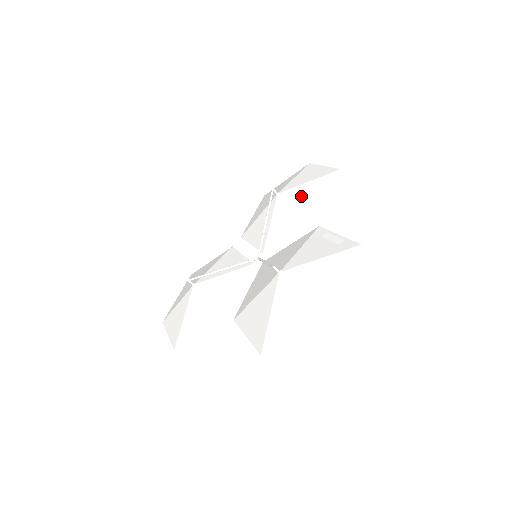
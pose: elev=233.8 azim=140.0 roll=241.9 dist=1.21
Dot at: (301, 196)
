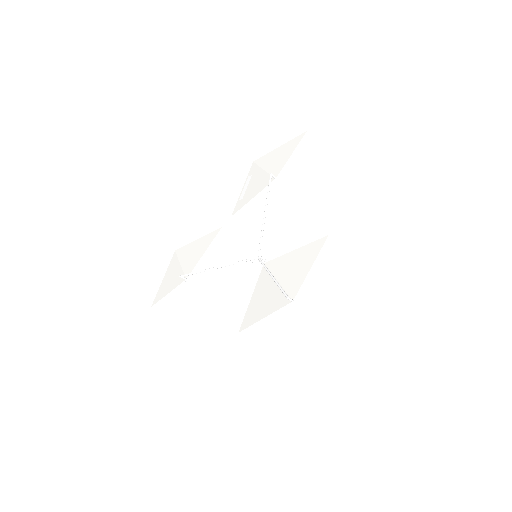
Dot at: (304, 187)
